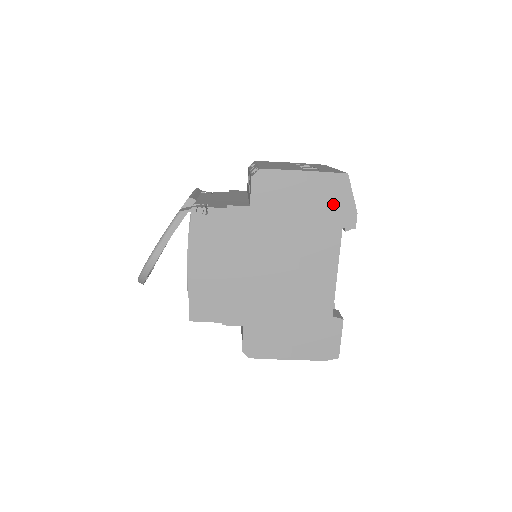
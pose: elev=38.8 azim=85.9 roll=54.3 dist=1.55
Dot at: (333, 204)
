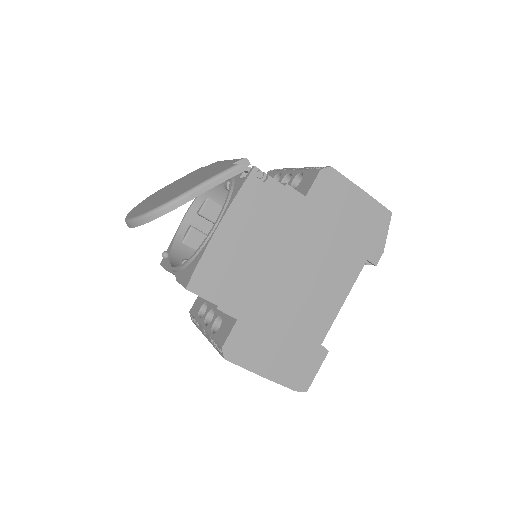
Dot at: (370, 233)
